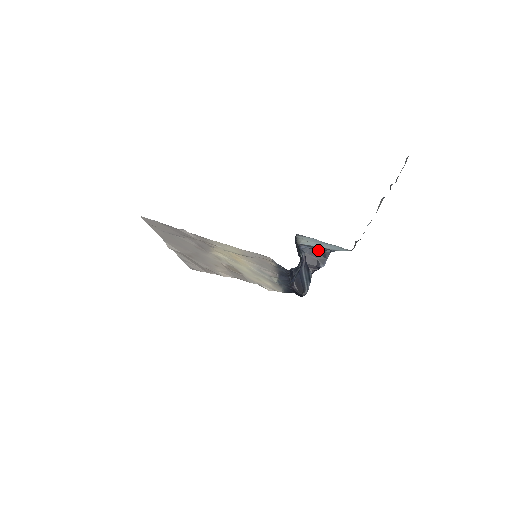
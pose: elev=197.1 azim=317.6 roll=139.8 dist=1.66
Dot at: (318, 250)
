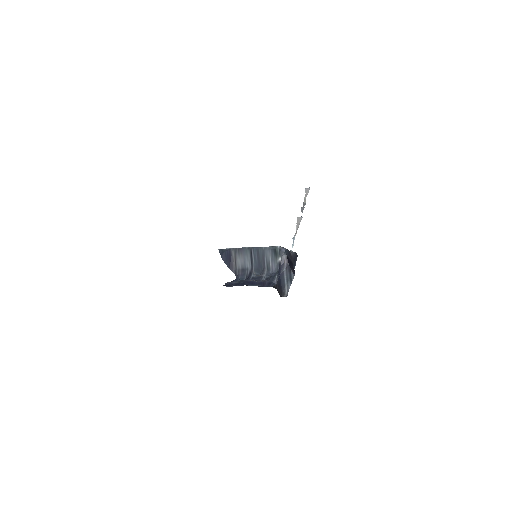
Dot at: (291, 253)
